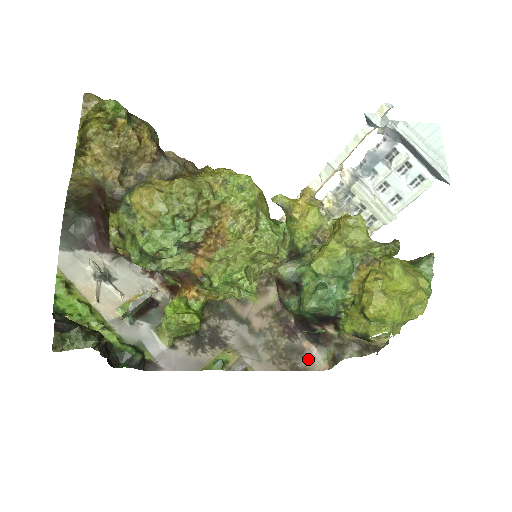
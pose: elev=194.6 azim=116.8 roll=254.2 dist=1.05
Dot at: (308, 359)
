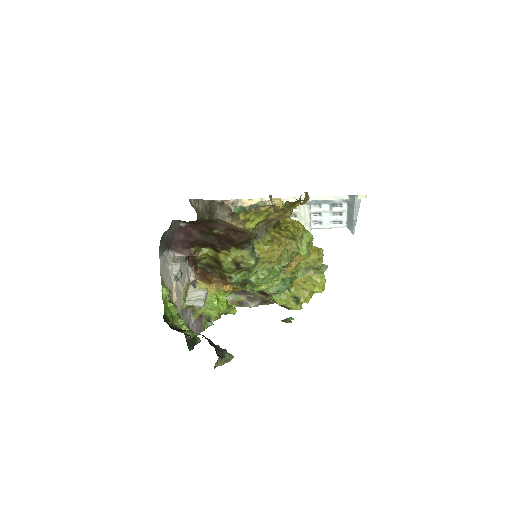
Dot at: occluded
